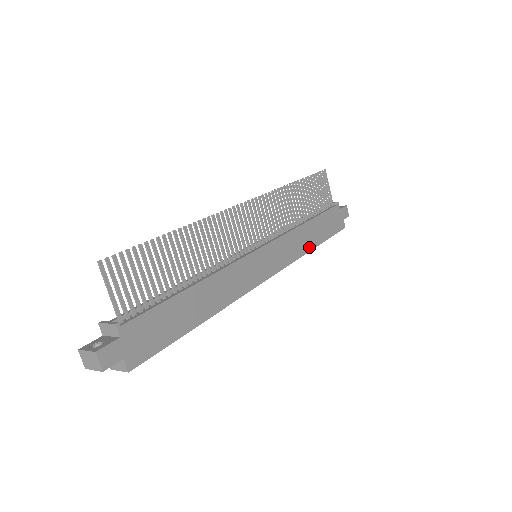
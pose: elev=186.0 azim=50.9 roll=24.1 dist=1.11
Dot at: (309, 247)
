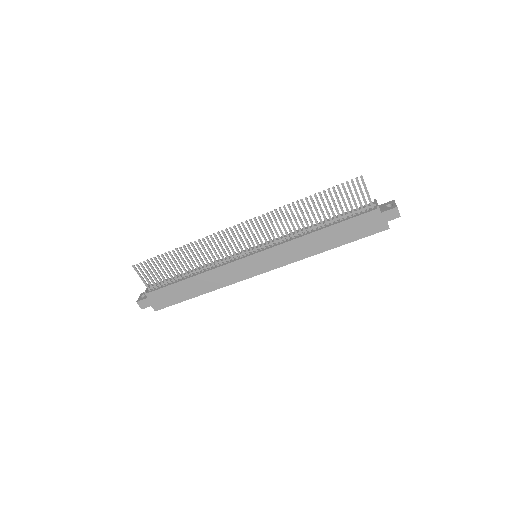
Dot at: (319, 250)
